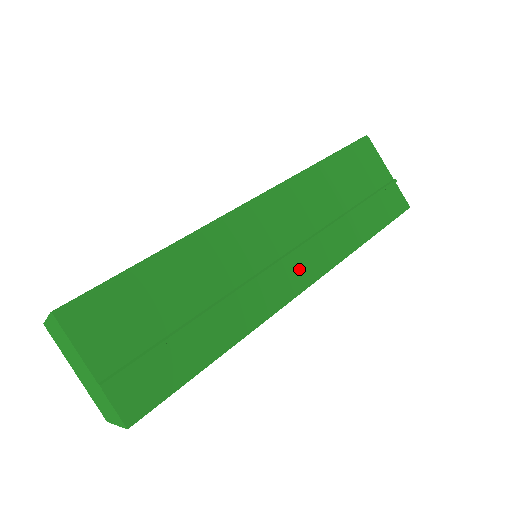
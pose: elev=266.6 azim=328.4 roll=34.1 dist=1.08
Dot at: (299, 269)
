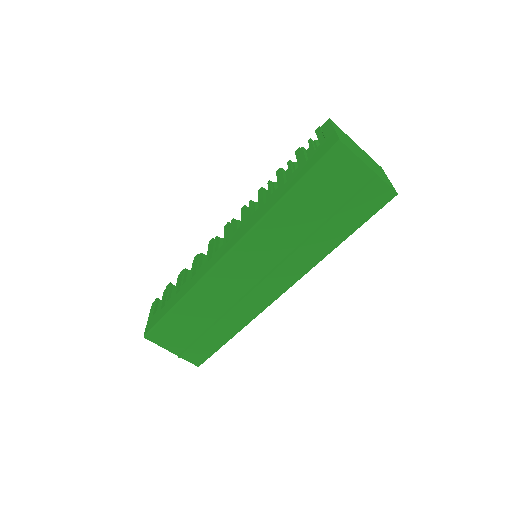
Dot at: (278, 281)
